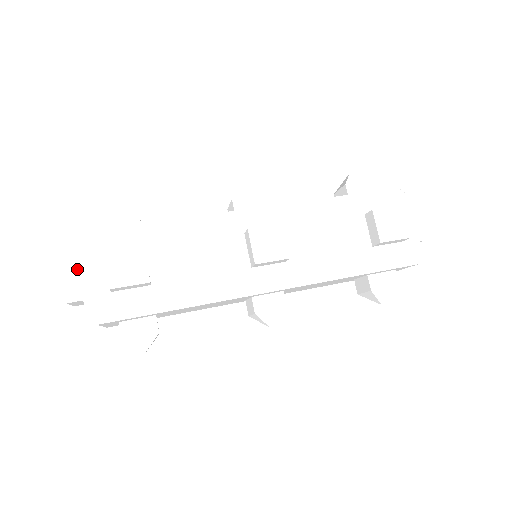
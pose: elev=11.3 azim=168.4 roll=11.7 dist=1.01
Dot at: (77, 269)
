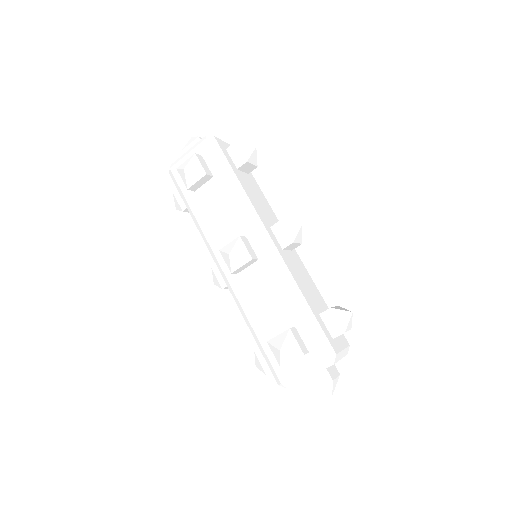
Dot at: occluded
